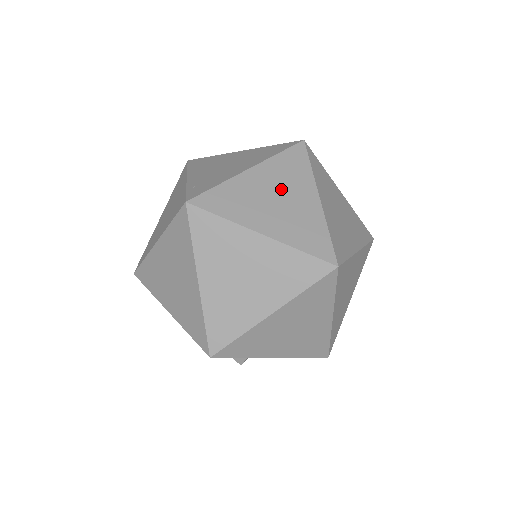
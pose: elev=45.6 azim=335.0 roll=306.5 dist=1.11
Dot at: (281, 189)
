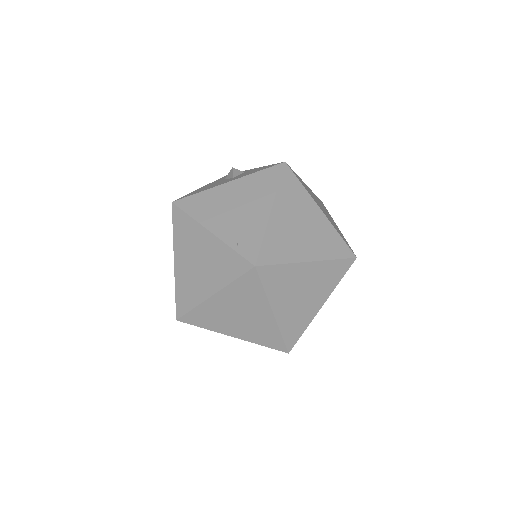
Dot at: (298, 217)
